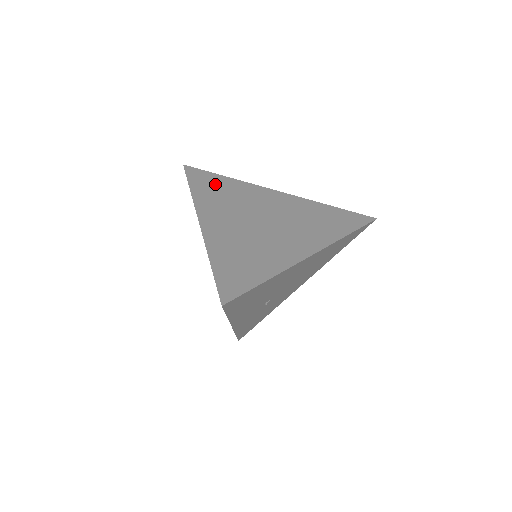
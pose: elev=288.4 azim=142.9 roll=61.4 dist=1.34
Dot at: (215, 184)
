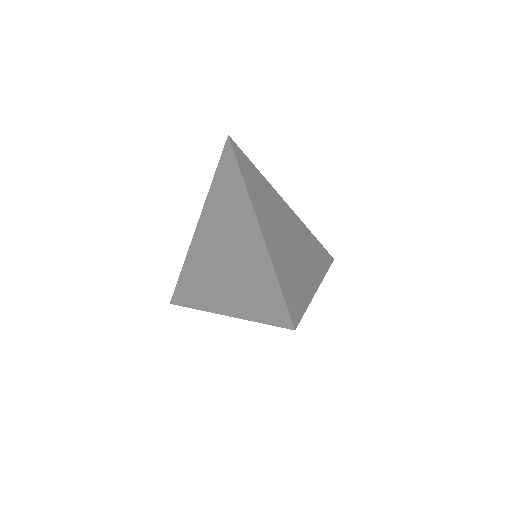
Dot at: (254, 176)
